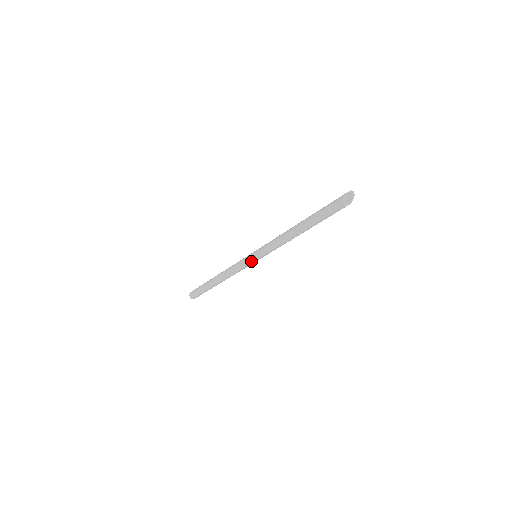
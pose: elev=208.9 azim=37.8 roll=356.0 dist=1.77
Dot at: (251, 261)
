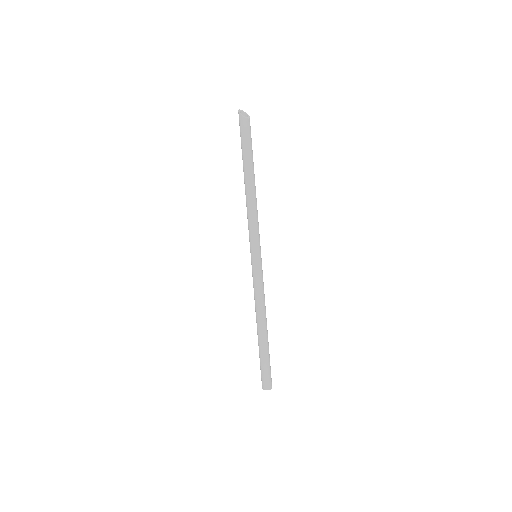
Dot at: (258, 263)
